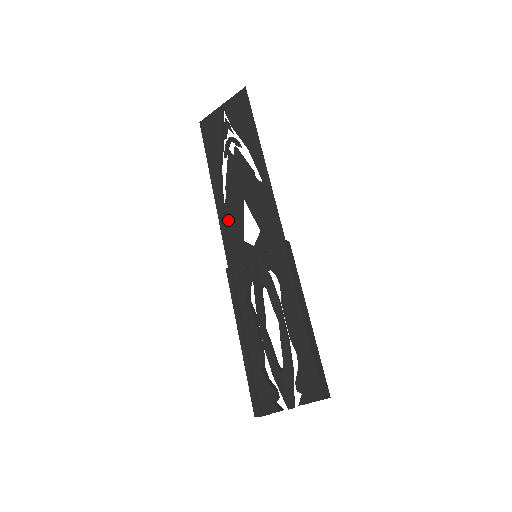
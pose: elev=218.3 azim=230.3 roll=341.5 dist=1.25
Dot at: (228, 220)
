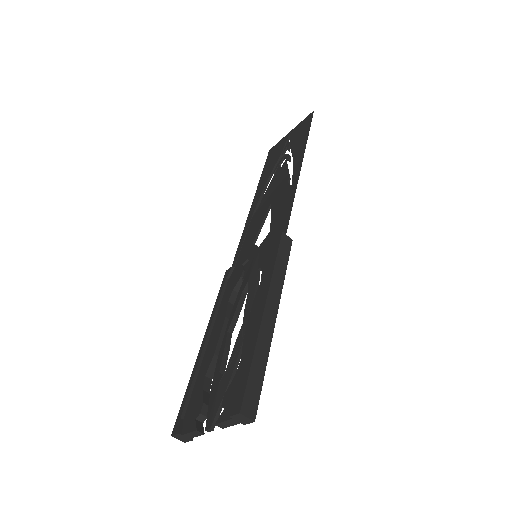
Dot at: (251, 226)
